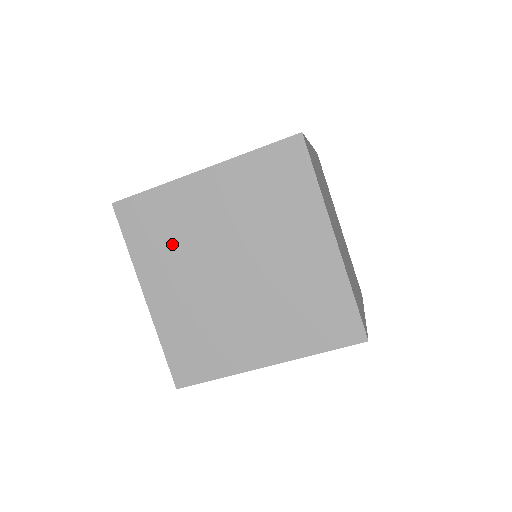
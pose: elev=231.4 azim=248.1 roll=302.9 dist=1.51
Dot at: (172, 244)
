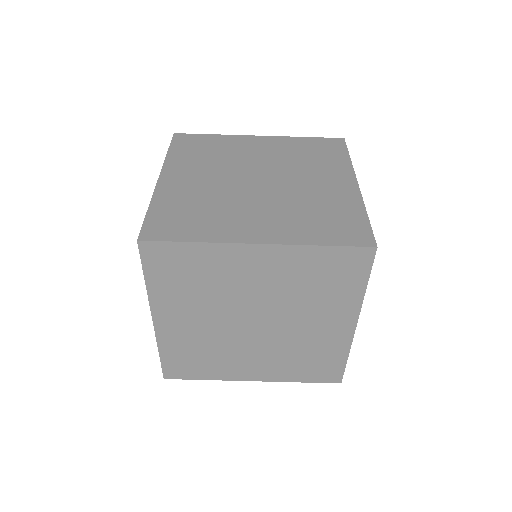
Dot at: (198, 291)
